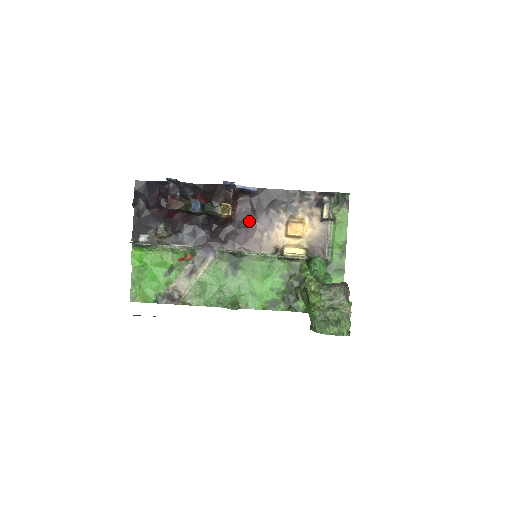
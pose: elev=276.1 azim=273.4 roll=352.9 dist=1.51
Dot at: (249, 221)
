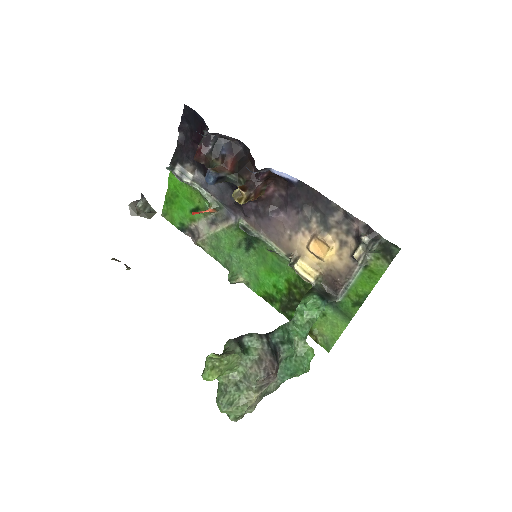
Dot at: (278, 209)
